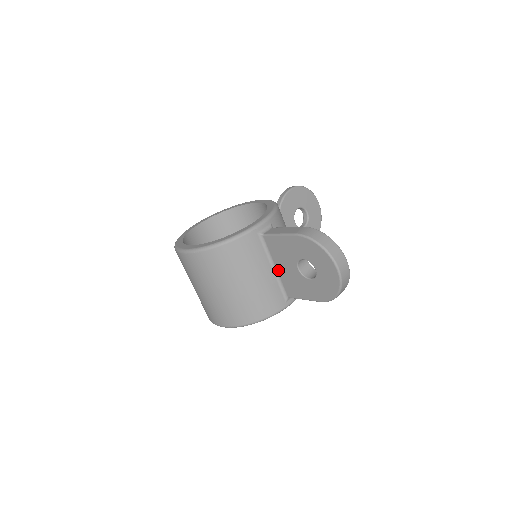
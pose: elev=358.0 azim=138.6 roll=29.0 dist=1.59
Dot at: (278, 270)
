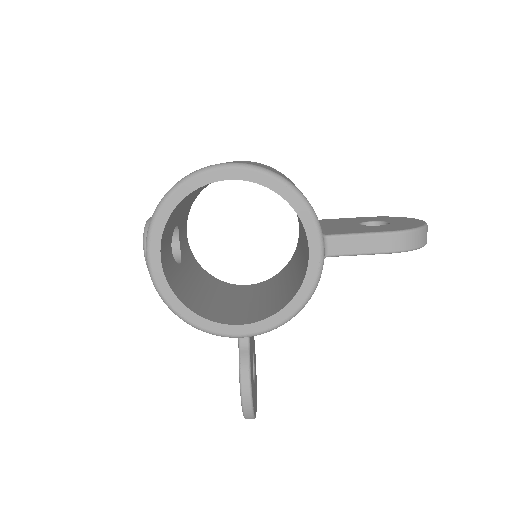
Dot at: (323, 227)
